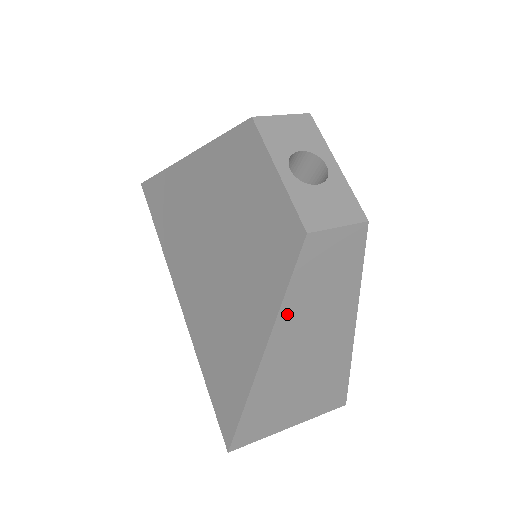
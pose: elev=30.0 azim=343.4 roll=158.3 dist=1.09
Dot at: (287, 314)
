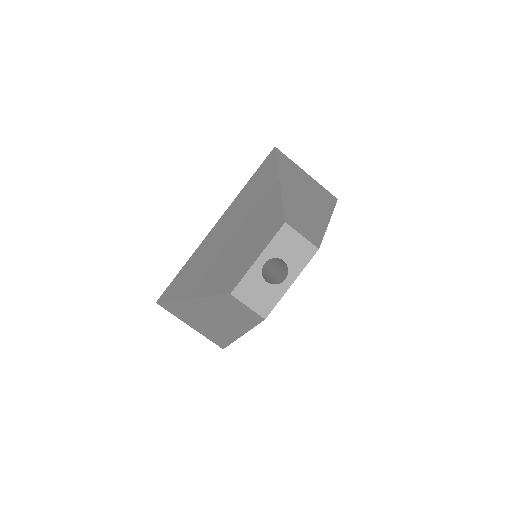
Dot at: (208, 301)
